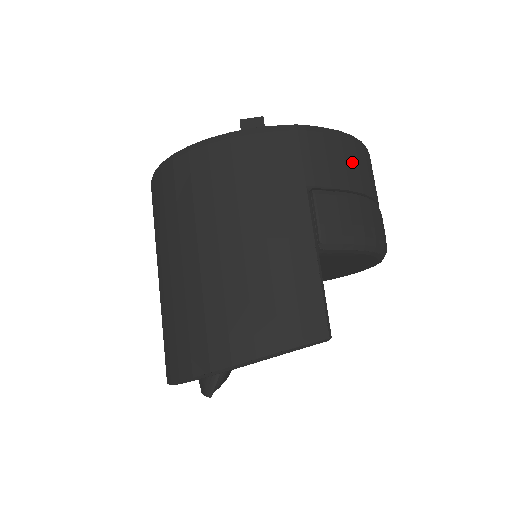
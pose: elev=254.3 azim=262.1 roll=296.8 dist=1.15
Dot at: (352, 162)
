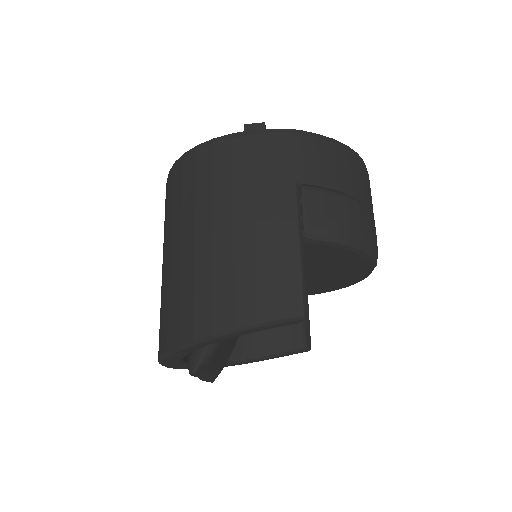
Dot at: (344, 167)
